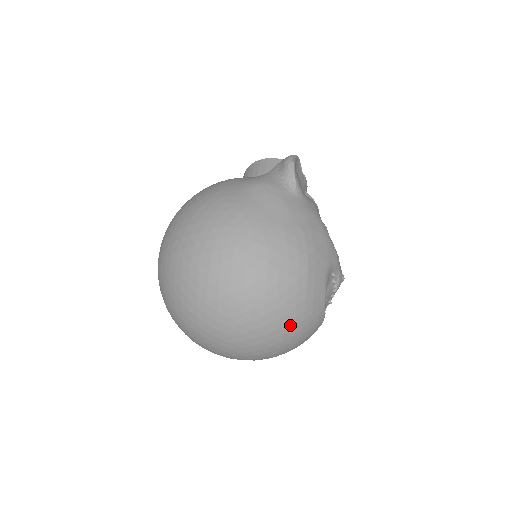
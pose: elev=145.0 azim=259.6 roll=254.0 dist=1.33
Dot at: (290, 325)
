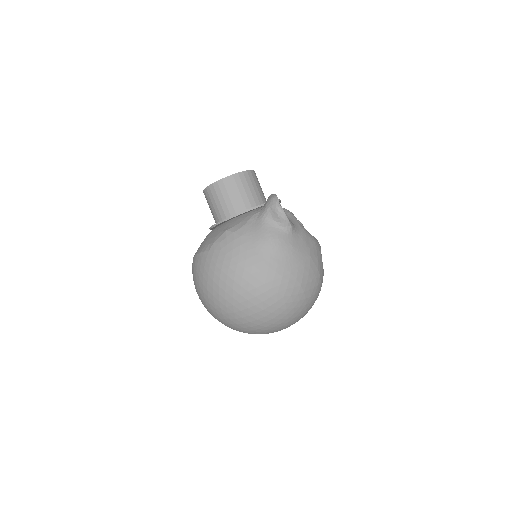
Dot at: occluded
